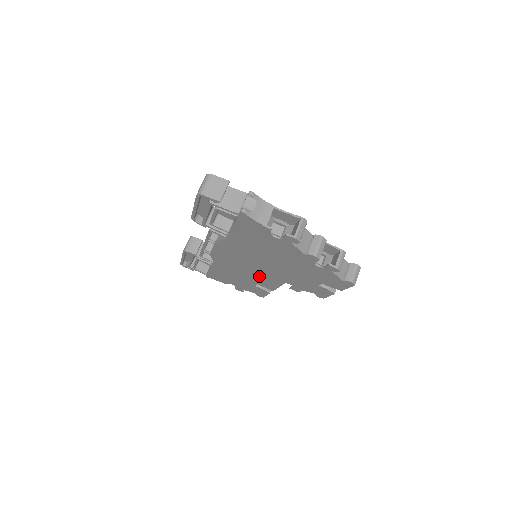
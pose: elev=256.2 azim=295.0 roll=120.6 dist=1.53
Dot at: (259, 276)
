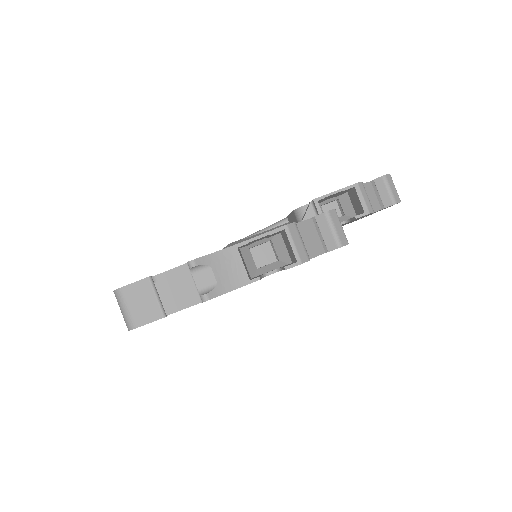
Dot at: occluded
